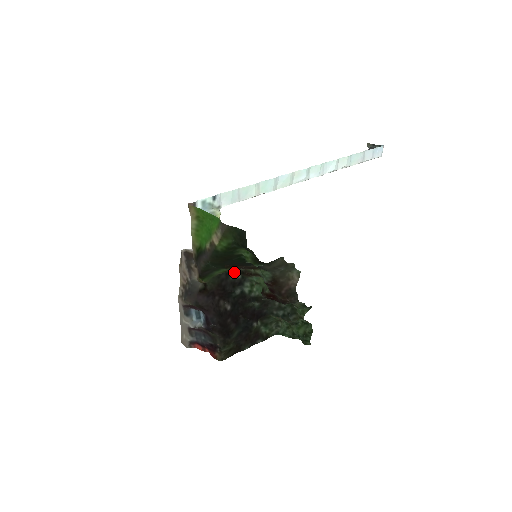
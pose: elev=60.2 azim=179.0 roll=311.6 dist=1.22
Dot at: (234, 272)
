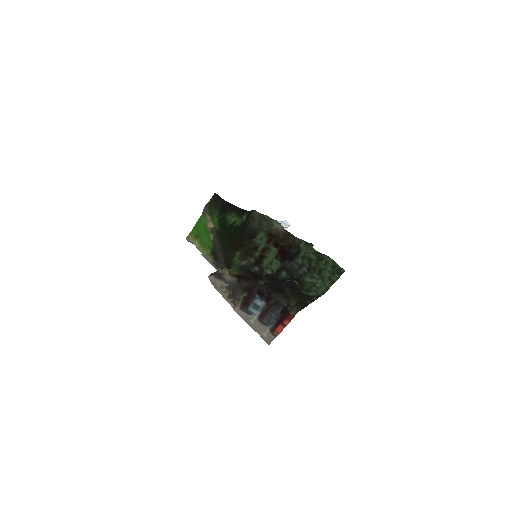
Dot at: (251, 267)
